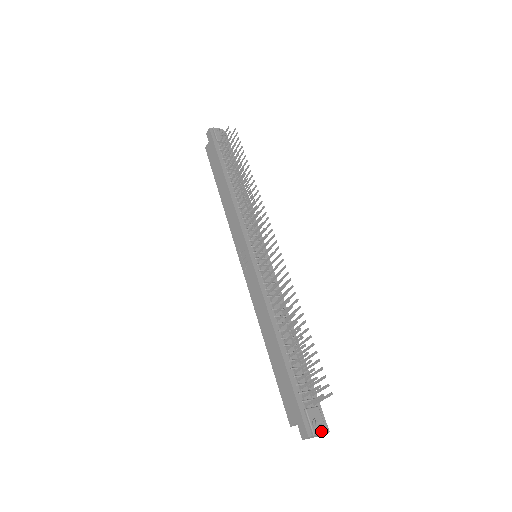
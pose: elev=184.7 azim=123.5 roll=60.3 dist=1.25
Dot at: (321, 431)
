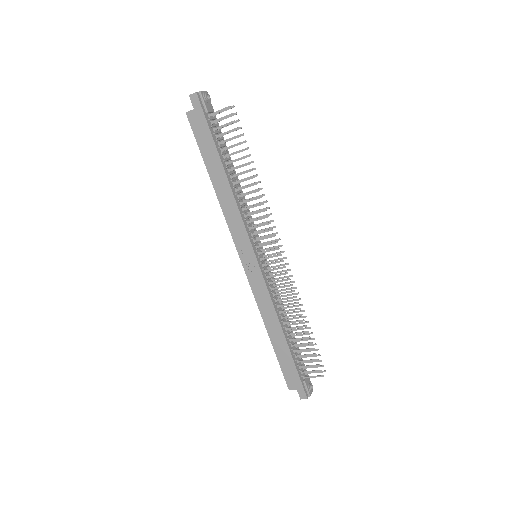
Dot at: occluded
